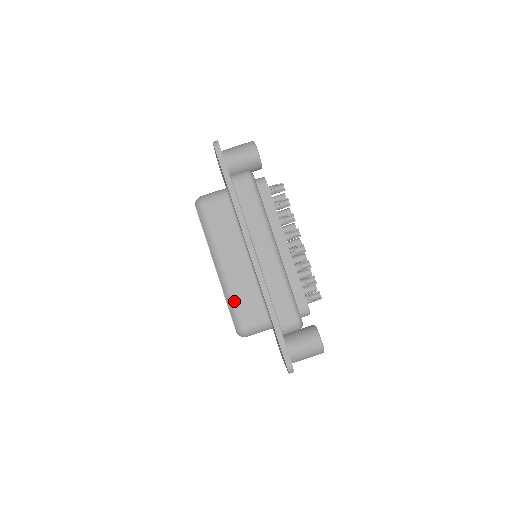
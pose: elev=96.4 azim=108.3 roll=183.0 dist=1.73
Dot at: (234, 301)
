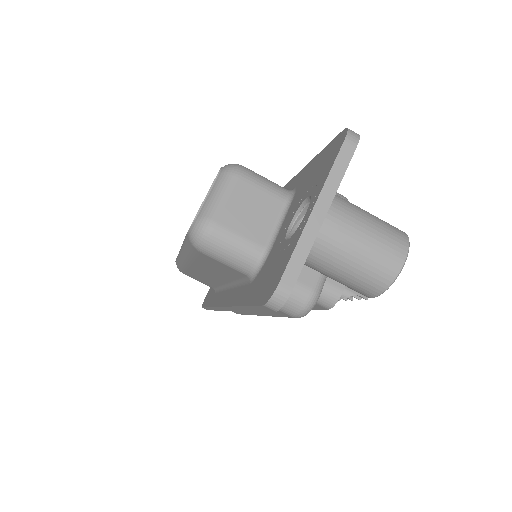
Dot at: (184, 269)
